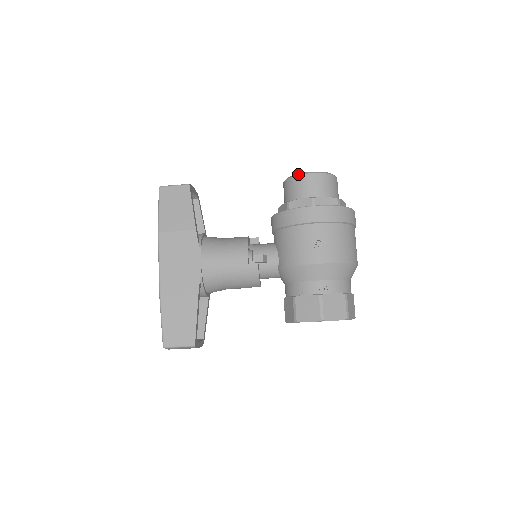
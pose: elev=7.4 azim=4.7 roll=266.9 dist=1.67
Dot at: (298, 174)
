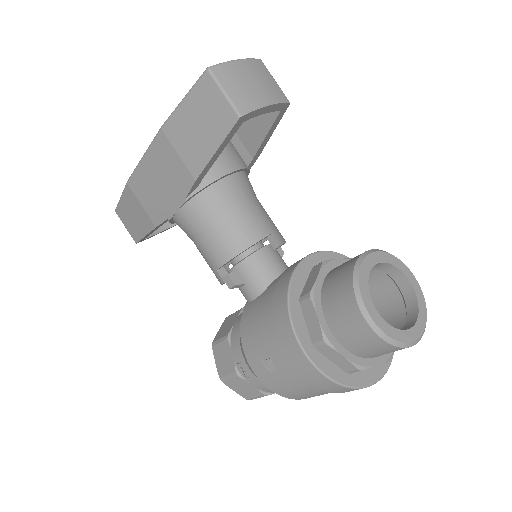
Dot at: (358, 296)
